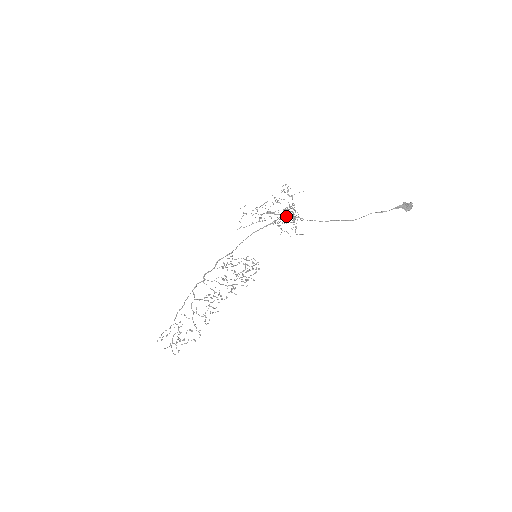
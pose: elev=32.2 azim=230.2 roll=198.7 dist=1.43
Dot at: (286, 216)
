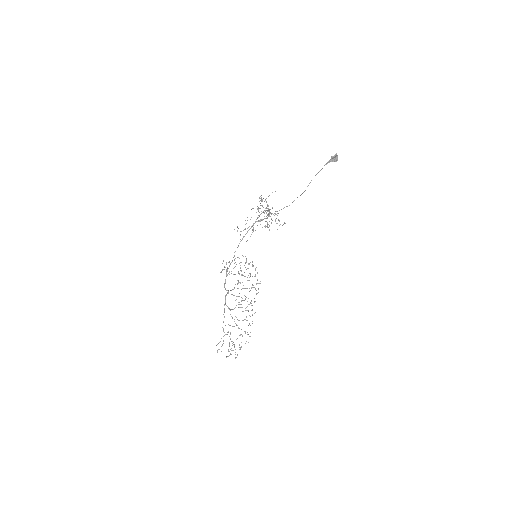
Dot at: (267, 217)
